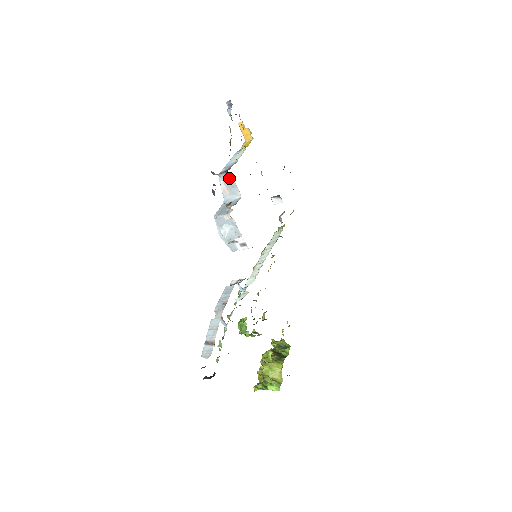
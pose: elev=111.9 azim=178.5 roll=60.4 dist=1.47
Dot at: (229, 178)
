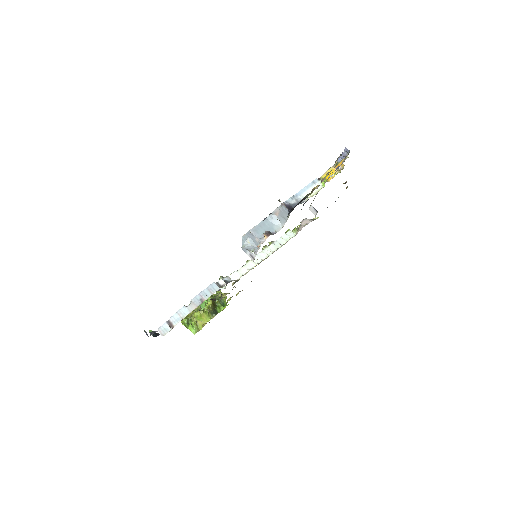
Dot at: (287, 213)
